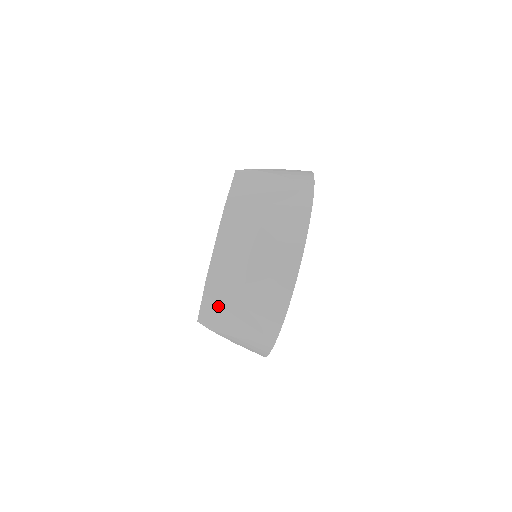
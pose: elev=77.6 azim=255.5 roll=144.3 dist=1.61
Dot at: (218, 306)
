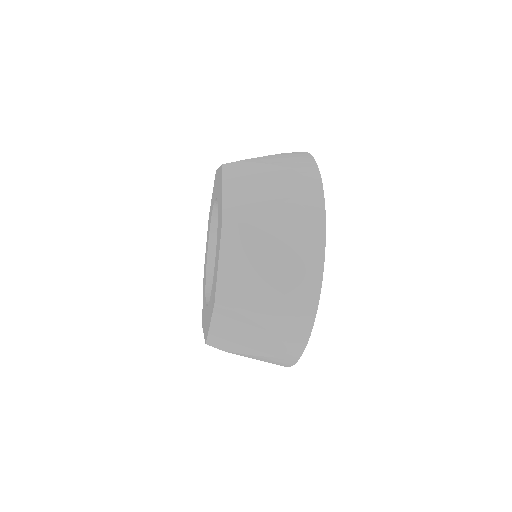
Dot at: occluded
